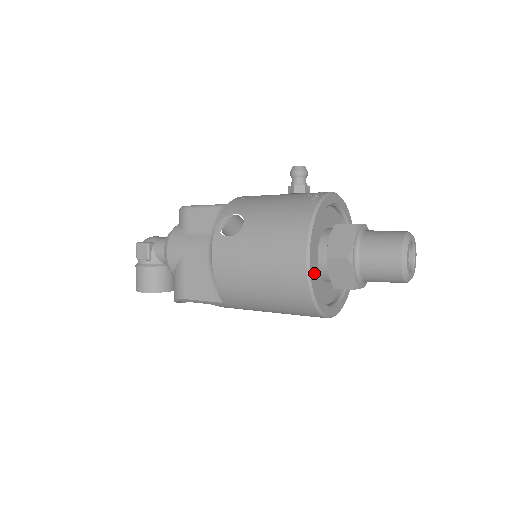
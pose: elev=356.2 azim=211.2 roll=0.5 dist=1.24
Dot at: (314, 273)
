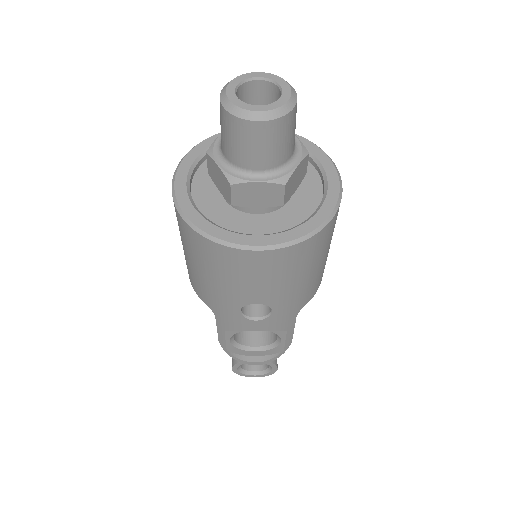
Dot at: (187, 193)
